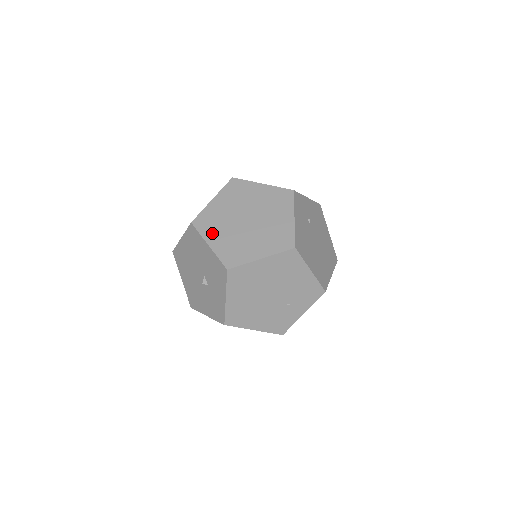
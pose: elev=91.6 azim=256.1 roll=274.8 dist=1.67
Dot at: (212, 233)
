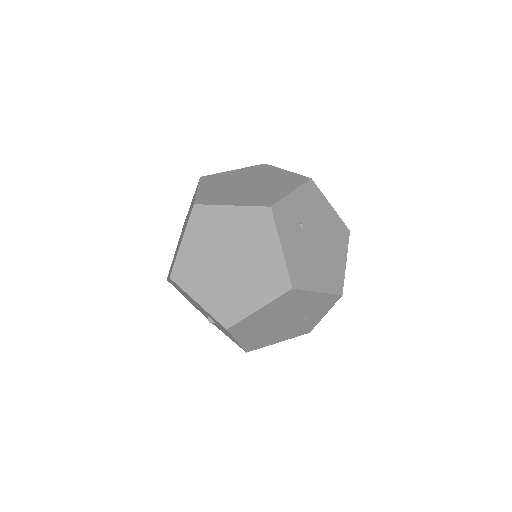
Dot at: (196, 287)
